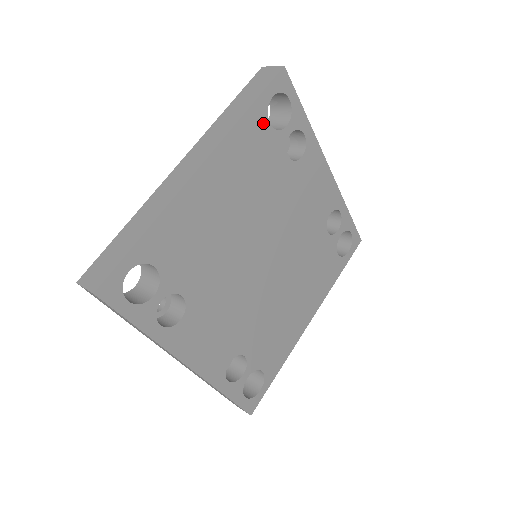
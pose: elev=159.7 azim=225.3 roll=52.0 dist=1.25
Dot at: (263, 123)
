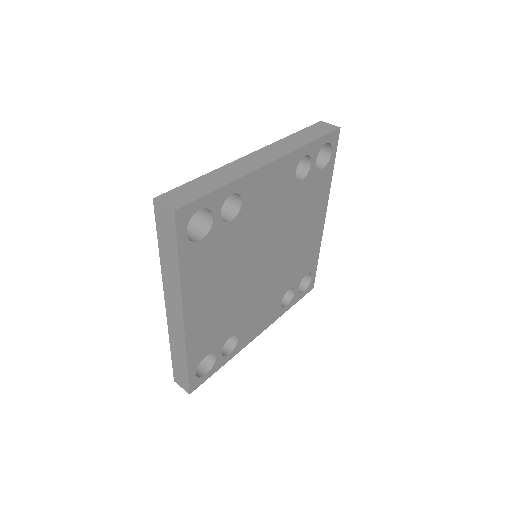
Dot at: (196, 248)
